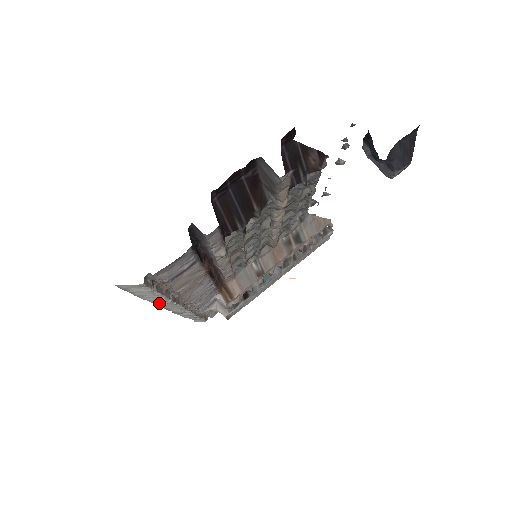
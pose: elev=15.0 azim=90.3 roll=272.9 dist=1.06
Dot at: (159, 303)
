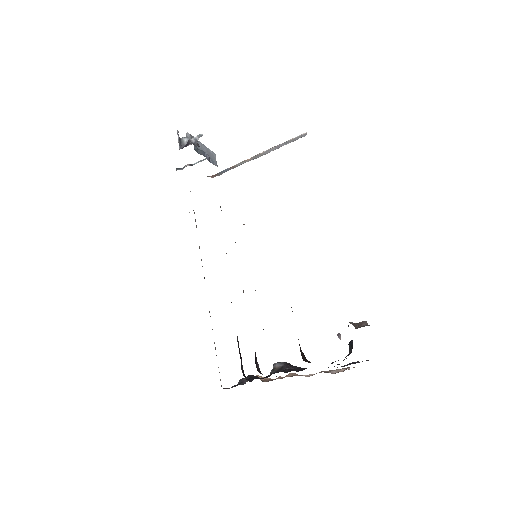
Dot at: occluded
